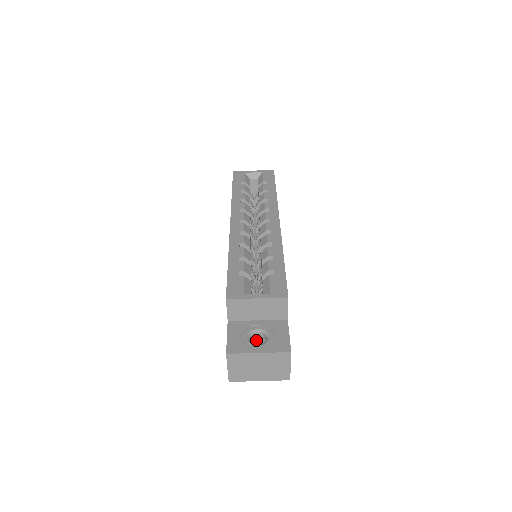
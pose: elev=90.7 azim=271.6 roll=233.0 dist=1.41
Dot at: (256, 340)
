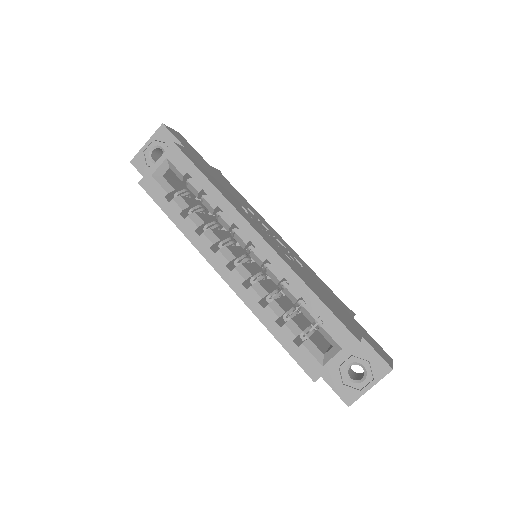
Dot at: occluded
